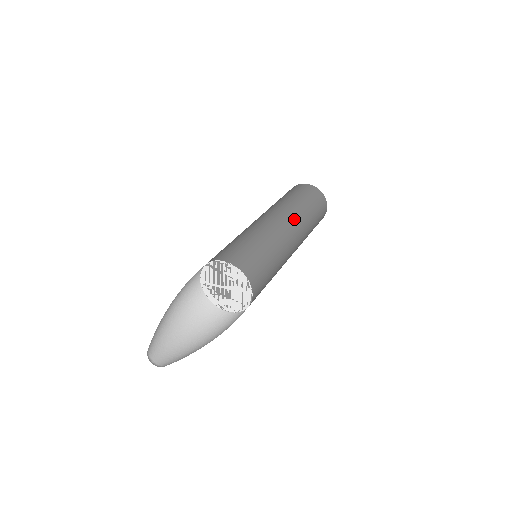
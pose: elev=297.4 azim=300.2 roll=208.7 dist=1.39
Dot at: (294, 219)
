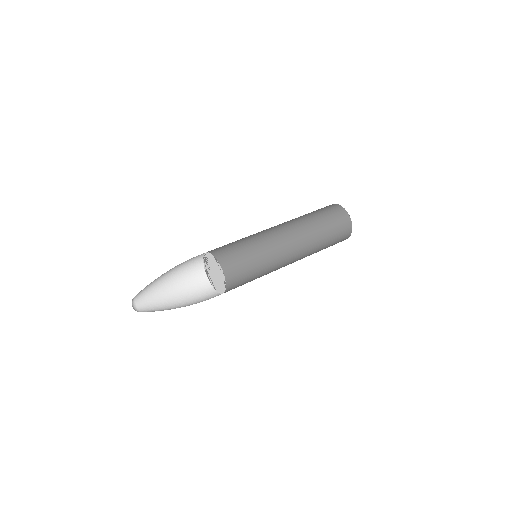
Dot at: (302, 241)
